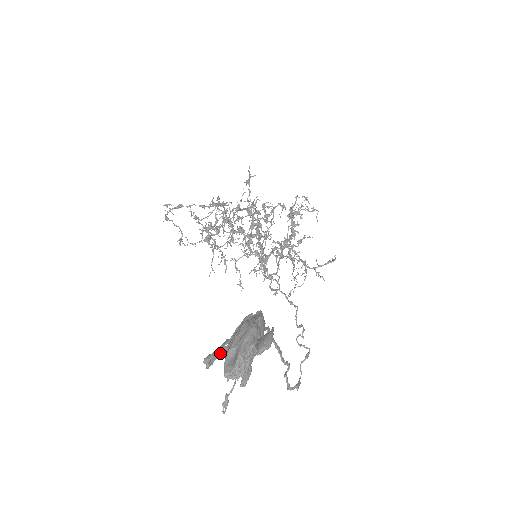
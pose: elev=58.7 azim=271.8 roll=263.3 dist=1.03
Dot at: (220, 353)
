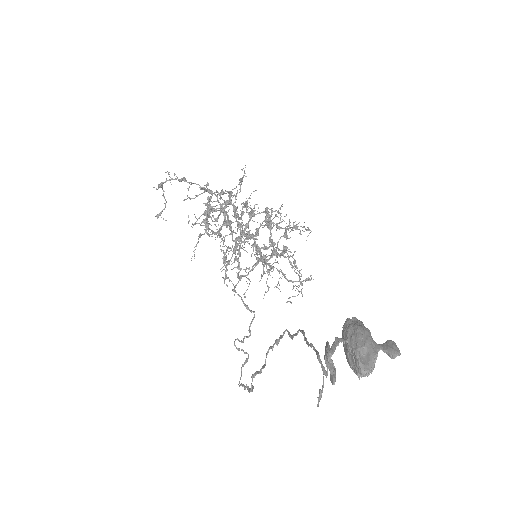
Dot at: (329, 349)
